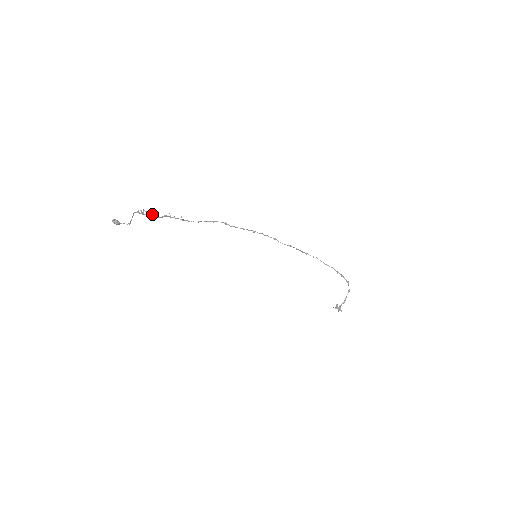
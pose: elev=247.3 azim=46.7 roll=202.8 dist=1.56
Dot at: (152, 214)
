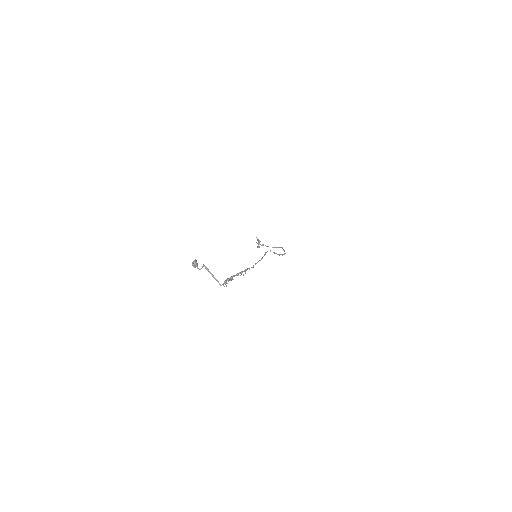
Dot at: (231, 279)
